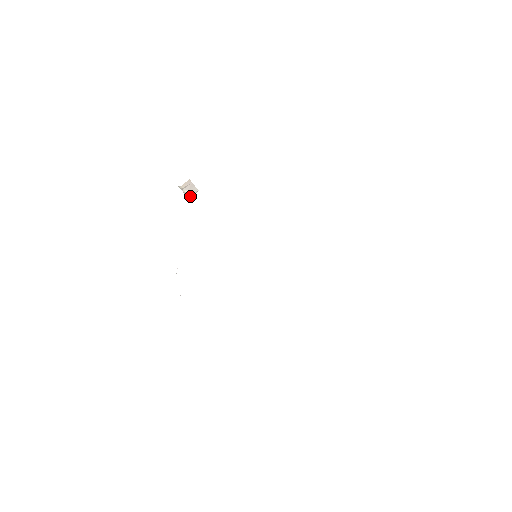
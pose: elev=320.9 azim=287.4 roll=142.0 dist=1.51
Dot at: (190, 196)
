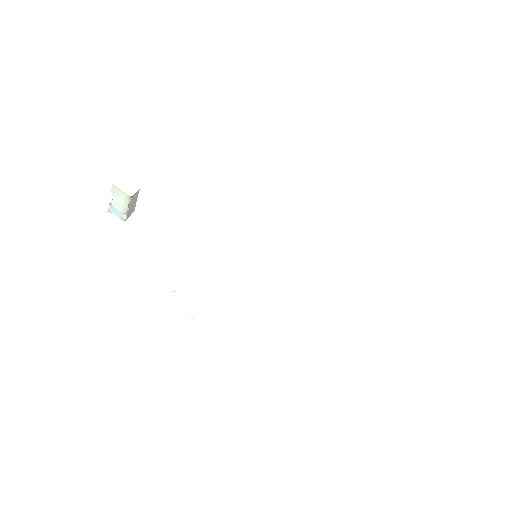
Dot at: (127, 218)
